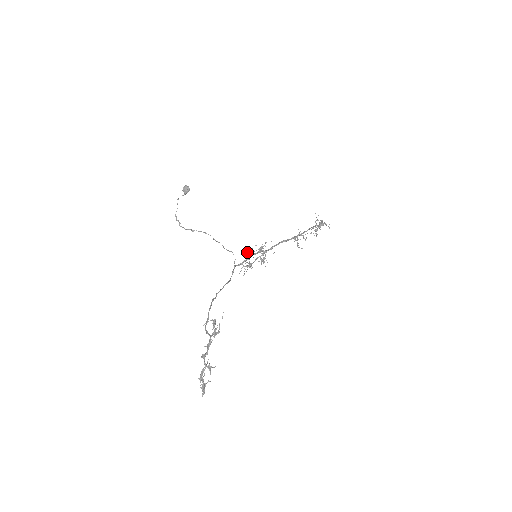
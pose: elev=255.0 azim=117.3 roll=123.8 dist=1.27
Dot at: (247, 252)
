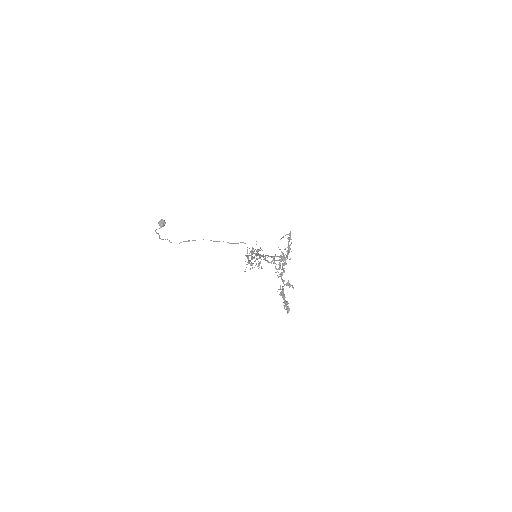
Dot at: (247, 253)
